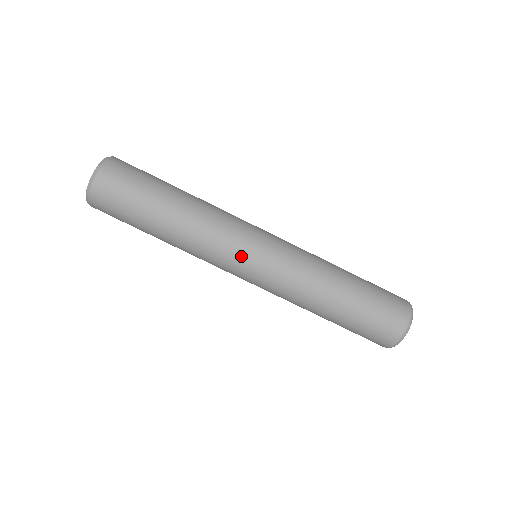
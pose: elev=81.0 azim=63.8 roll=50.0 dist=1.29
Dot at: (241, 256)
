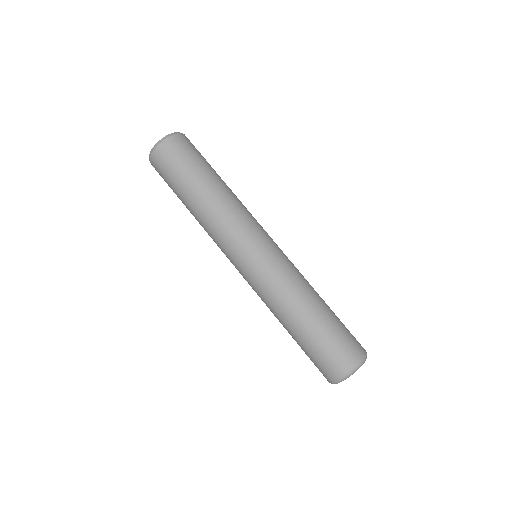
Dot at: (263, 232)
